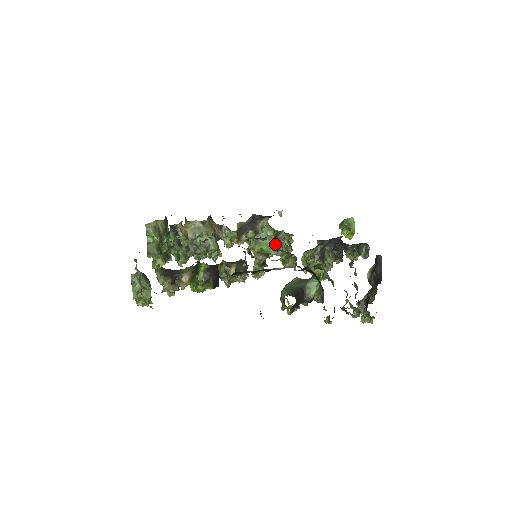
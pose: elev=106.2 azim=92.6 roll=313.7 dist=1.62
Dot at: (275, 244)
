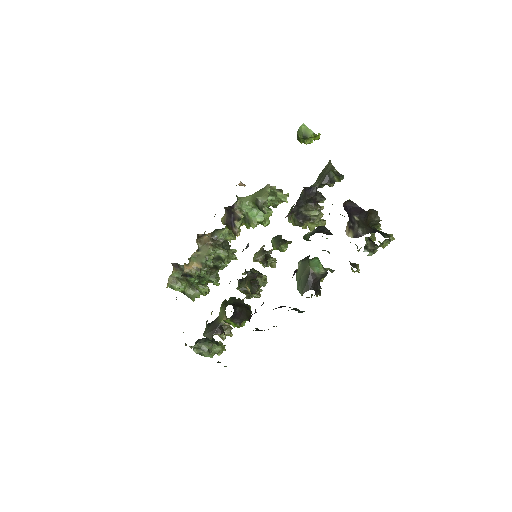
Dot at: occluded
